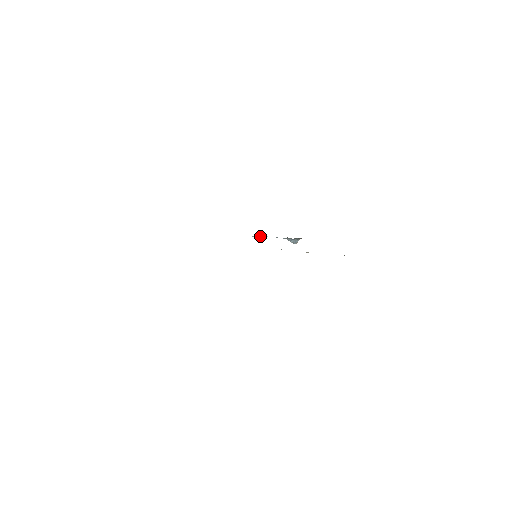
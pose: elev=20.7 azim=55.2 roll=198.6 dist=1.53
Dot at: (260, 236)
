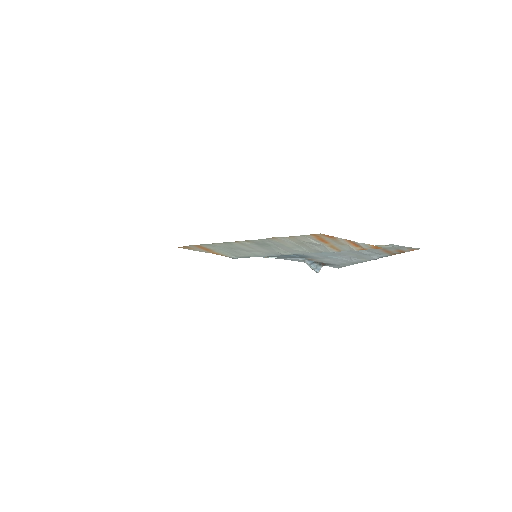
Dot at: (273, 257)
